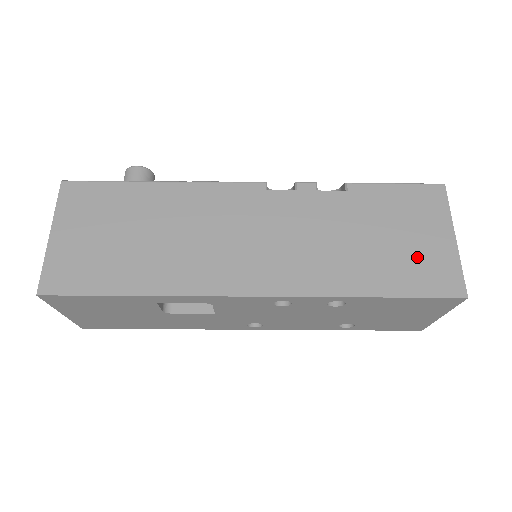
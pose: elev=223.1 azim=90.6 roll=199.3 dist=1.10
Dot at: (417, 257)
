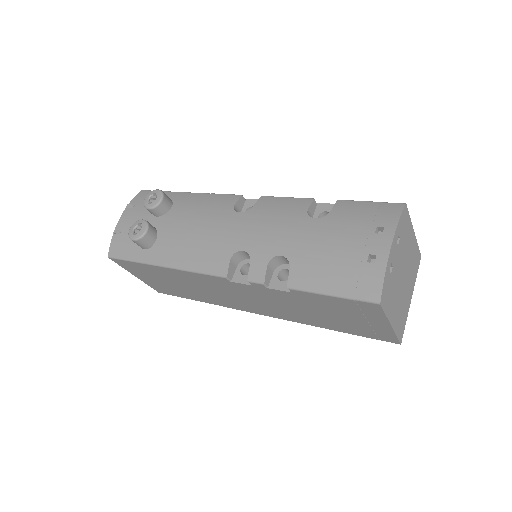
Dot at: (359, 326)
